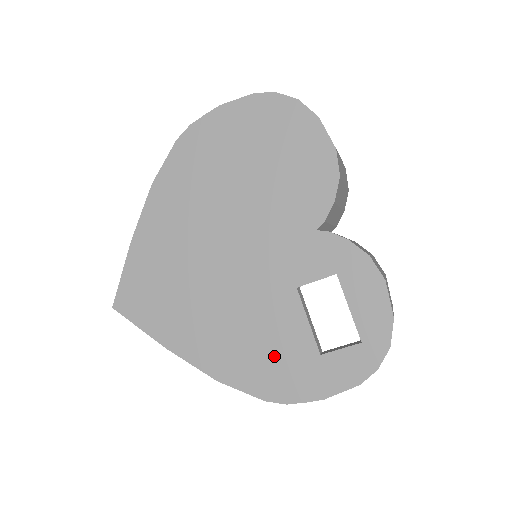
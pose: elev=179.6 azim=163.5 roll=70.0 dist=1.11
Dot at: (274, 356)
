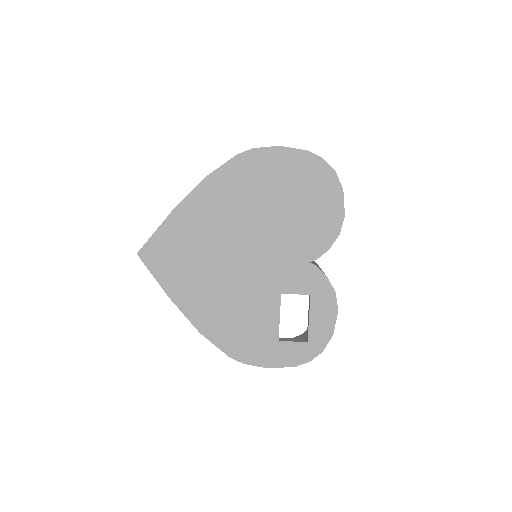
Dot at: (247, 331)
